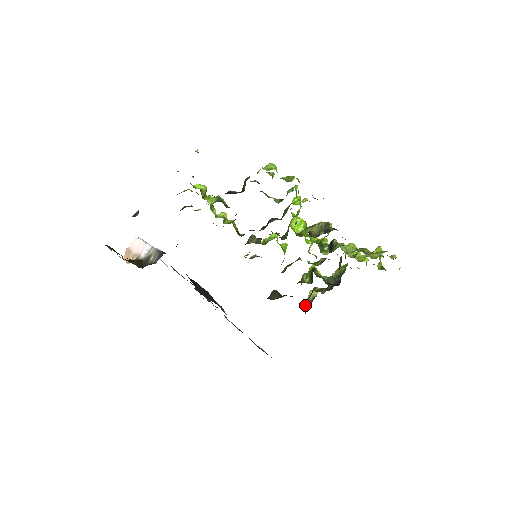
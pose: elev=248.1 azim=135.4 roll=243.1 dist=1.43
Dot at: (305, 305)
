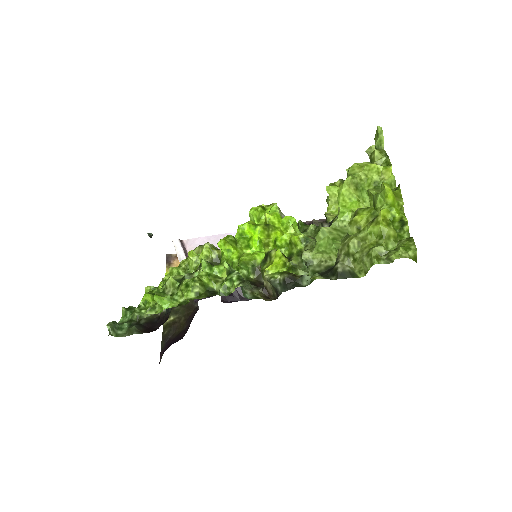
Dot at: occluded
